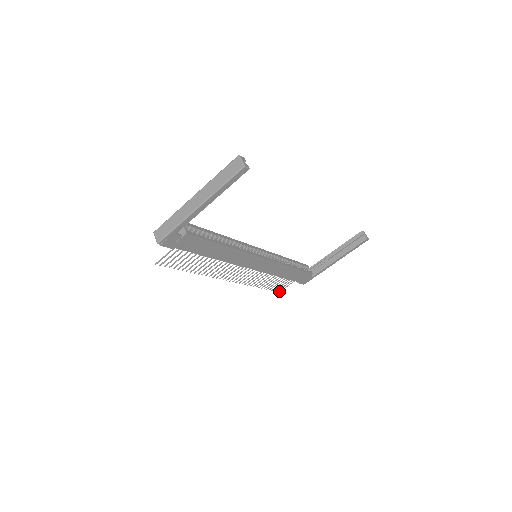
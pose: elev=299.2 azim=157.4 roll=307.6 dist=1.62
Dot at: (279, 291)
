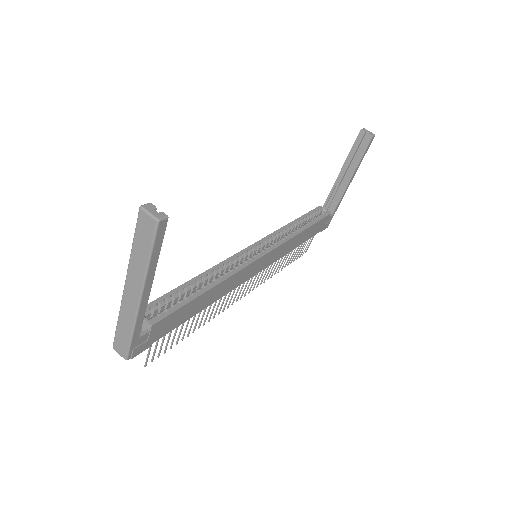
Dot at: (305, 252)
